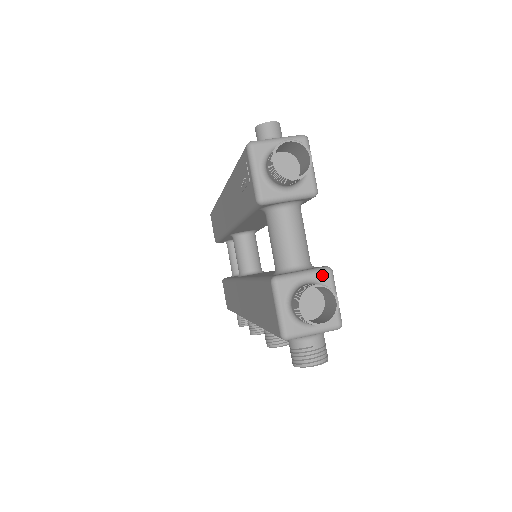
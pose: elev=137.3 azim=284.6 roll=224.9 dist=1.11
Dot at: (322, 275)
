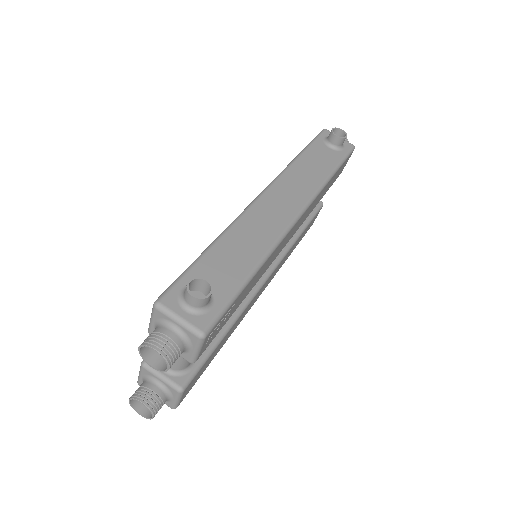
Dot at: (172, 389)
